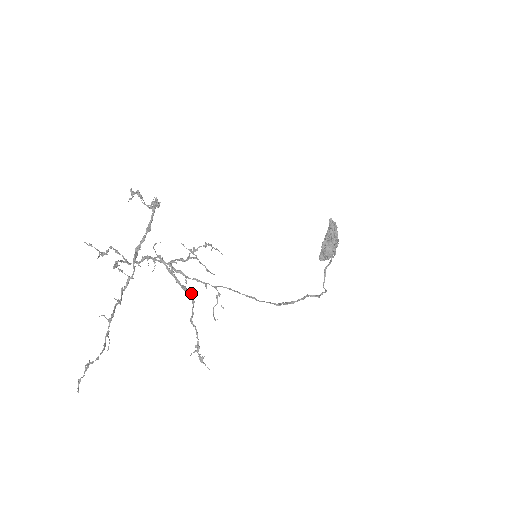
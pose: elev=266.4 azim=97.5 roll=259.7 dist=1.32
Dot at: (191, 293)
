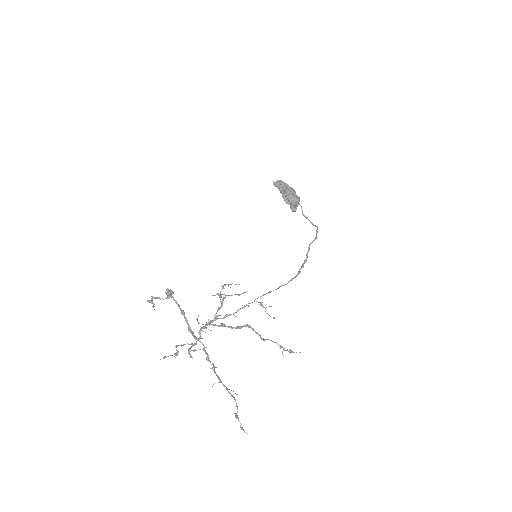
Dot at: (246, 325)
